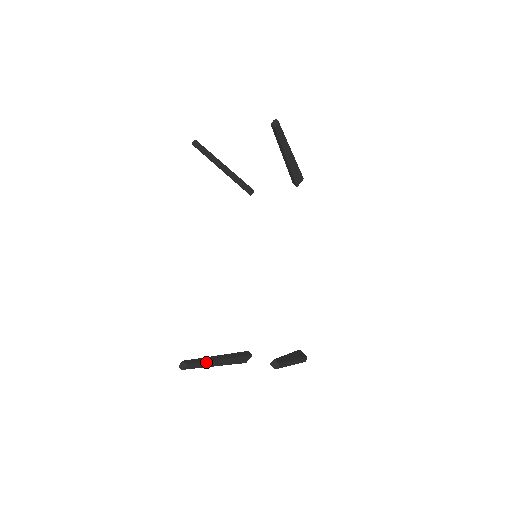
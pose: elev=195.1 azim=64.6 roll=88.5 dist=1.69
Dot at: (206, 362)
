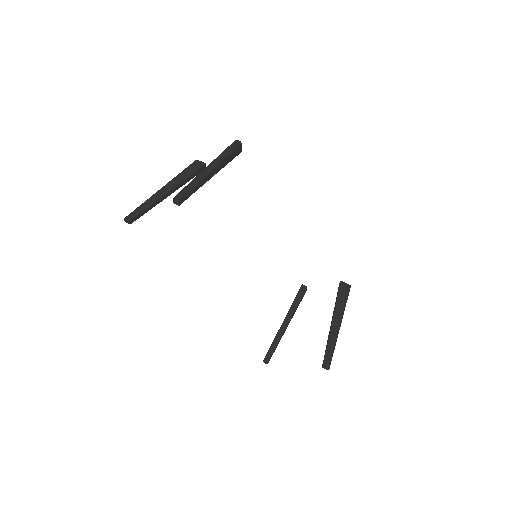
Dot at: (278, 342)
